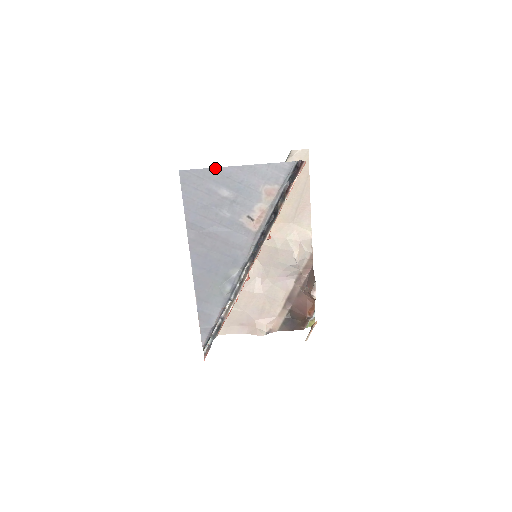
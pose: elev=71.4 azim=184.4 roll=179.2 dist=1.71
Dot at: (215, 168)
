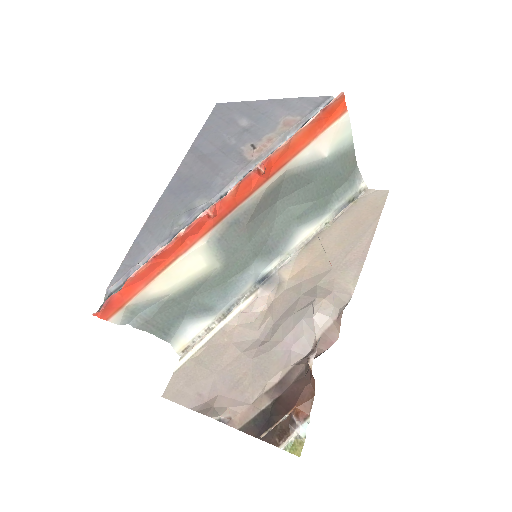
Dot at: (248, 102)
